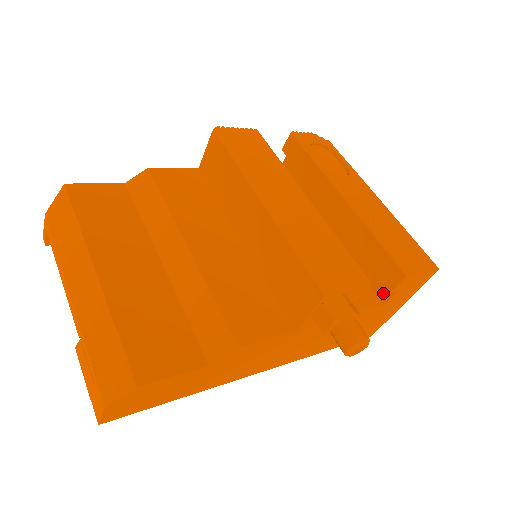
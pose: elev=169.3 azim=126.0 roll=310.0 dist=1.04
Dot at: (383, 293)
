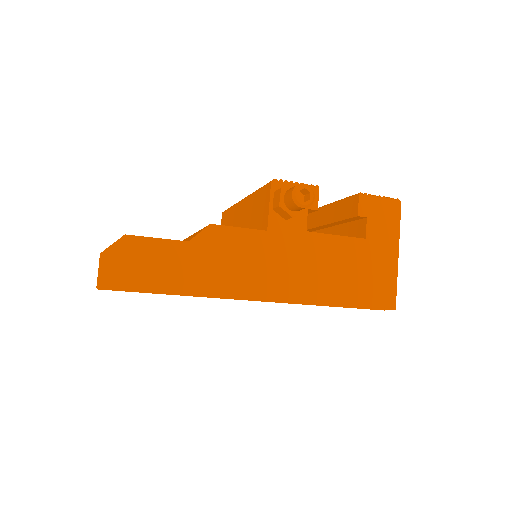
Dot at: (361, 232)
